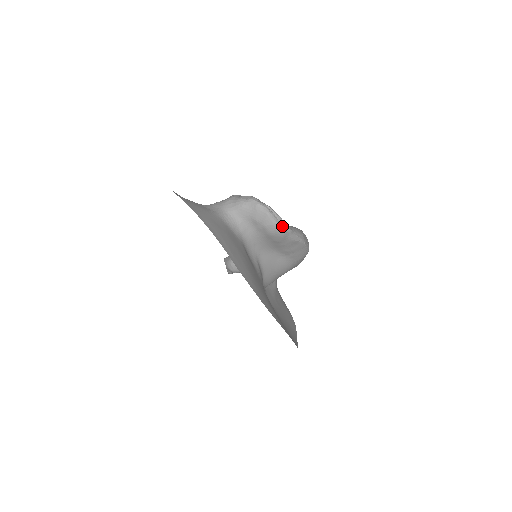
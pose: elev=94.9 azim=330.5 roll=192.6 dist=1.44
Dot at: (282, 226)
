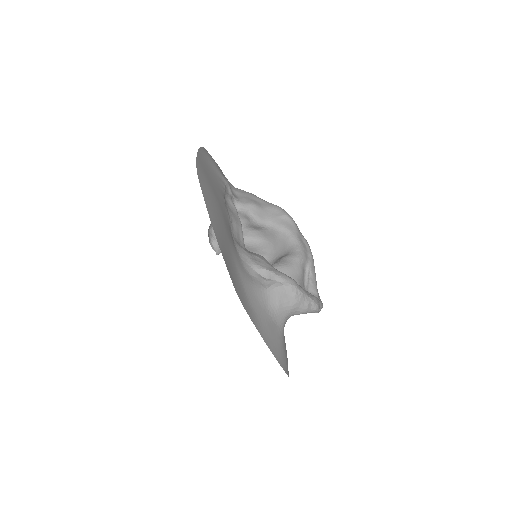
Dot at: occluded
